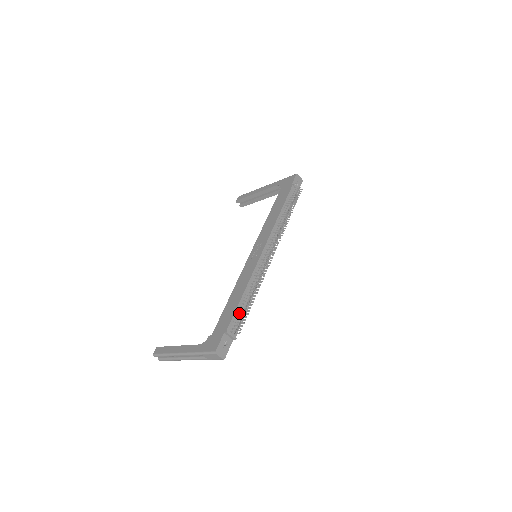
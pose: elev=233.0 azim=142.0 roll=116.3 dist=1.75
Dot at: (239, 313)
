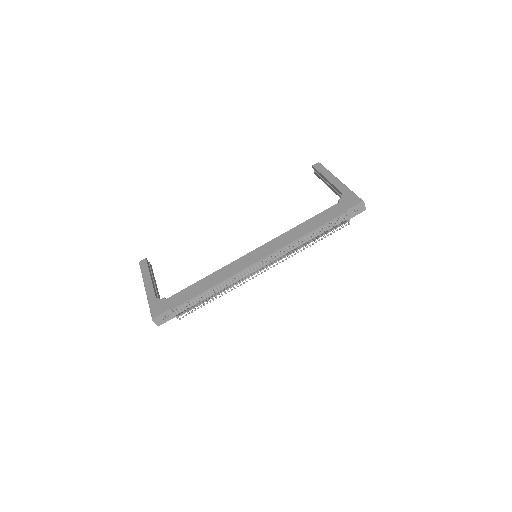
Dot at: (194, 301)
